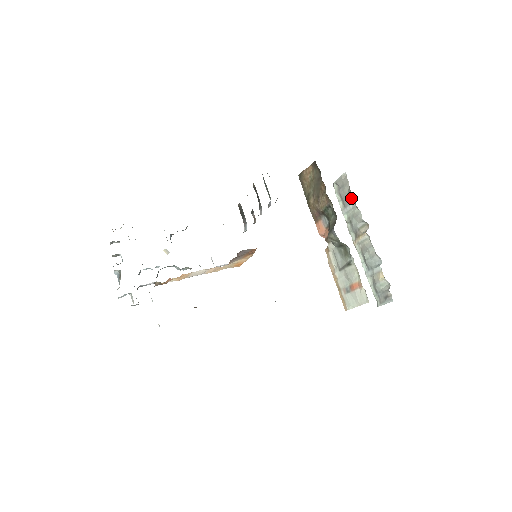
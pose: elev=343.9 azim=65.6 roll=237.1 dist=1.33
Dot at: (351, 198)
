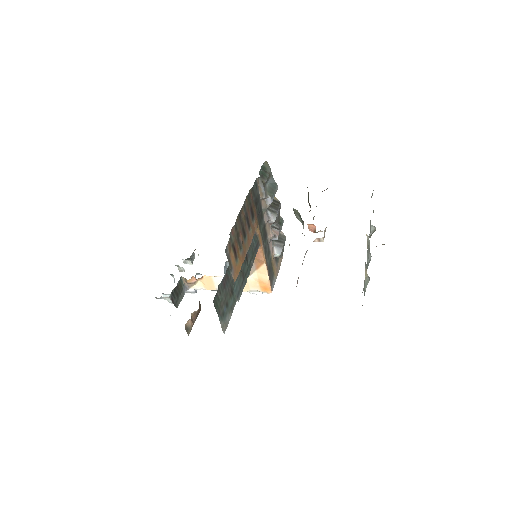
Dot at: occluded
